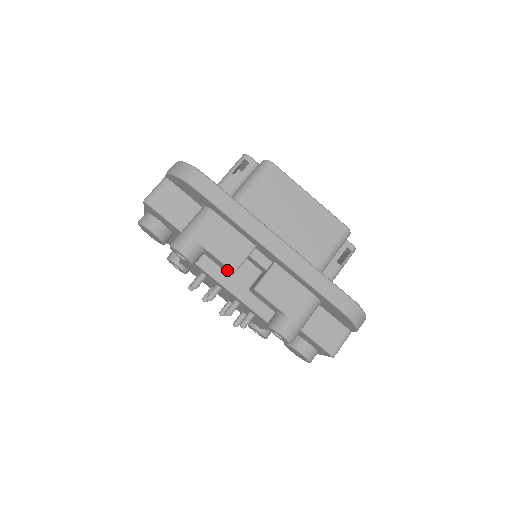
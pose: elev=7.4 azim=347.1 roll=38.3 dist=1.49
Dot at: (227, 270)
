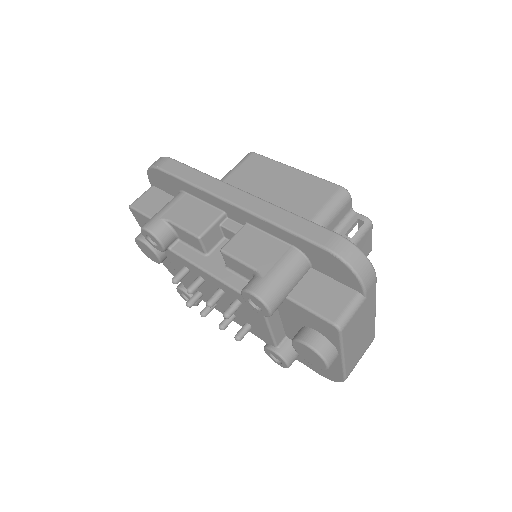
Dot at: (197, 245)
